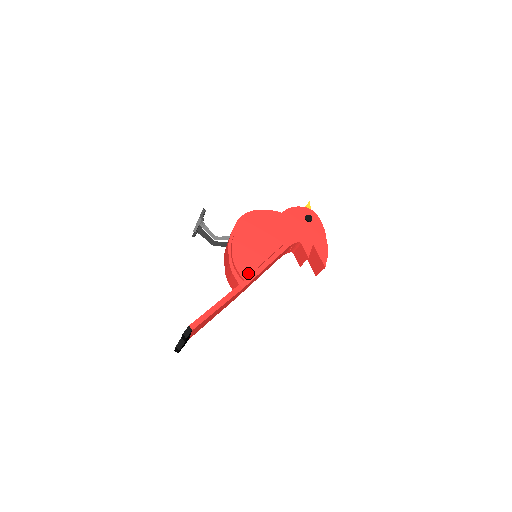
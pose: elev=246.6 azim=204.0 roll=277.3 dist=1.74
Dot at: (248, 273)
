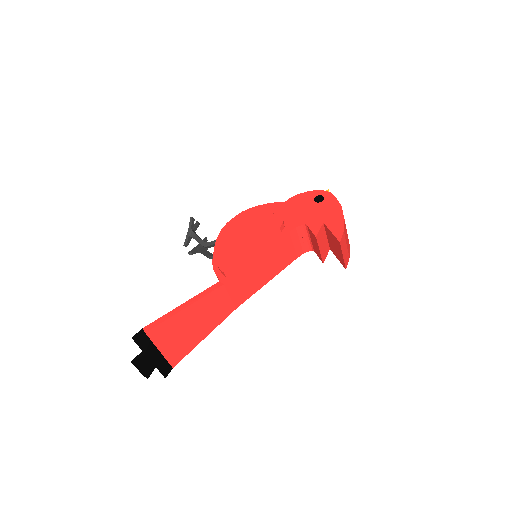
Dot at: (229, 265)
